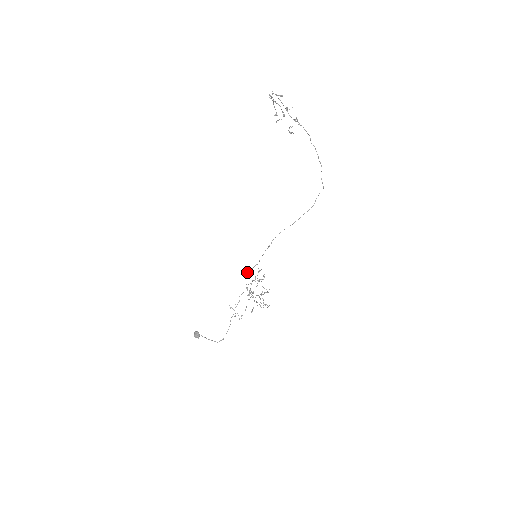
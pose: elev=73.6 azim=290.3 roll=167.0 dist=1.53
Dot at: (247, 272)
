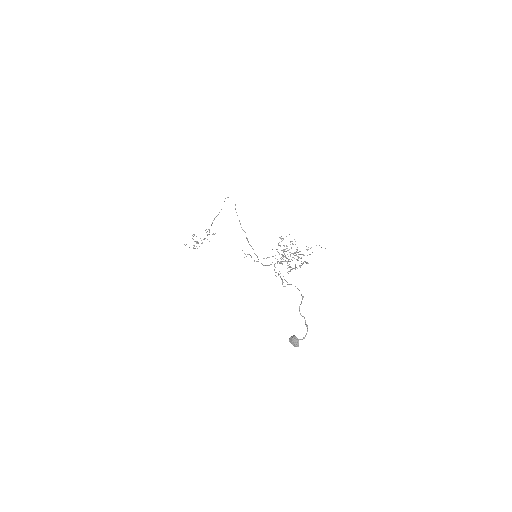
Dot at: occluded
